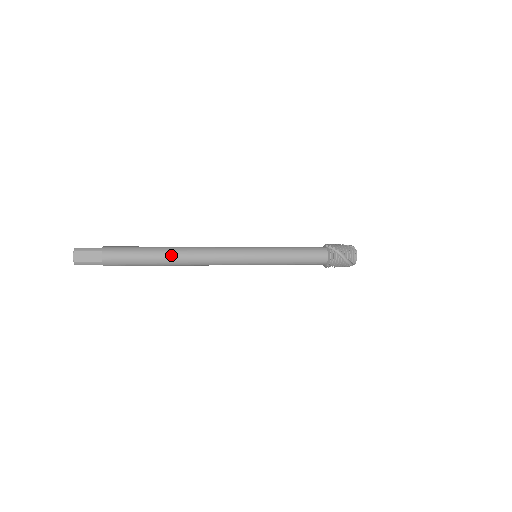
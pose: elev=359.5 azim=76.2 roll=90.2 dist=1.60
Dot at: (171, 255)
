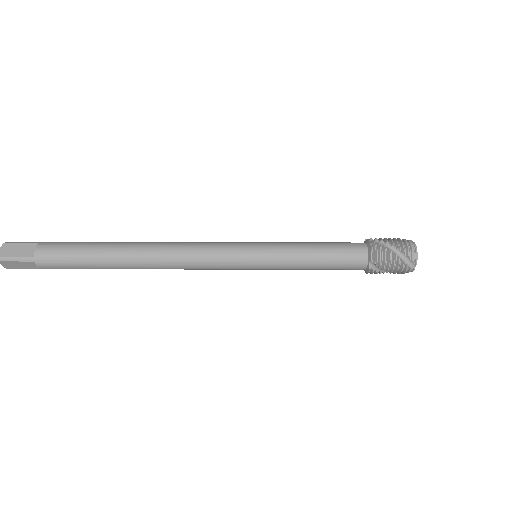
Dot at: (129, 247)
